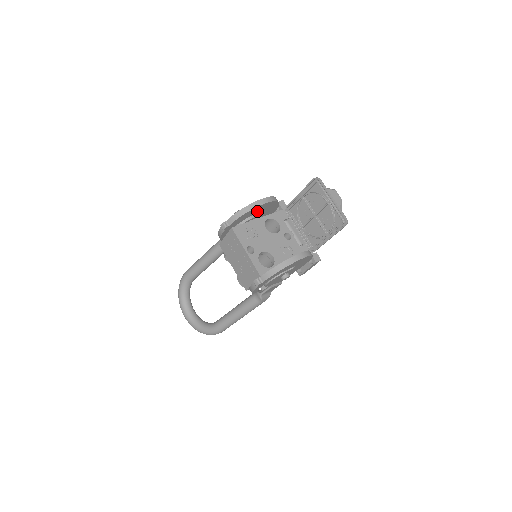
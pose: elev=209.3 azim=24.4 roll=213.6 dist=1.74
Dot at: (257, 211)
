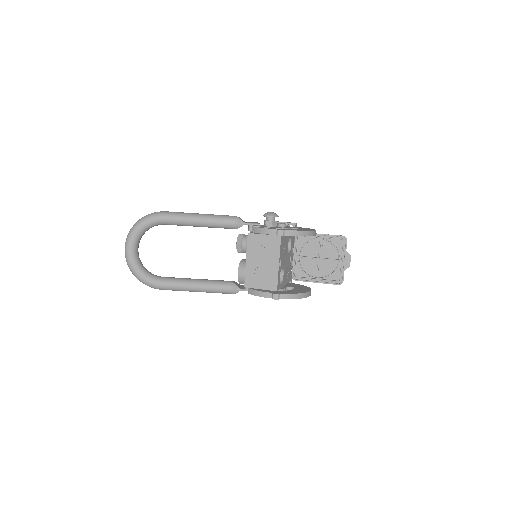
Dot at: occluded
